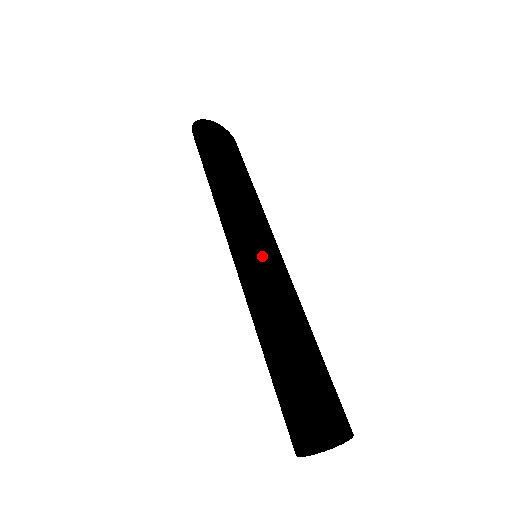
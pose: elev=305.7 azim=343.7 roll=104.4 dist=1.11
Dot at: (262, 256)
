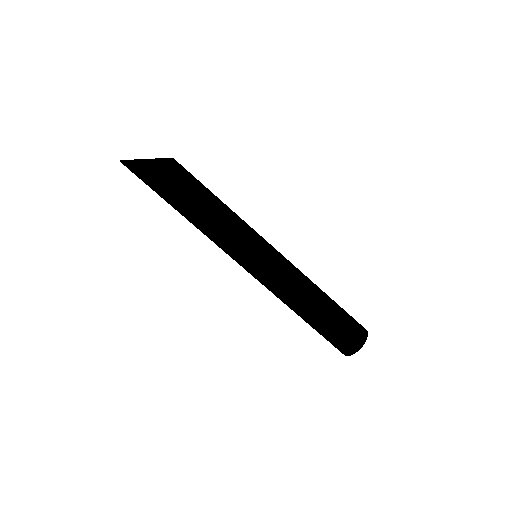
Dot at: (265, 272)
